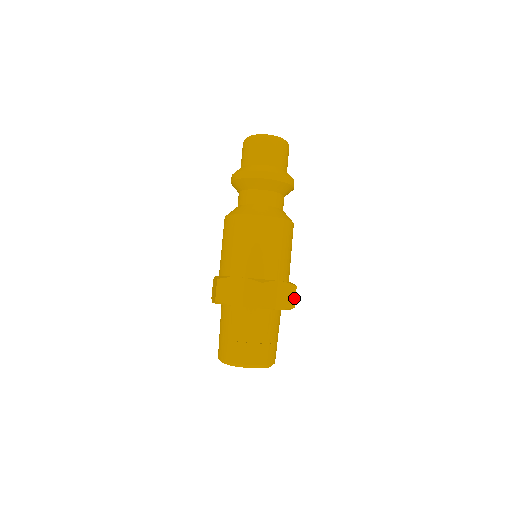
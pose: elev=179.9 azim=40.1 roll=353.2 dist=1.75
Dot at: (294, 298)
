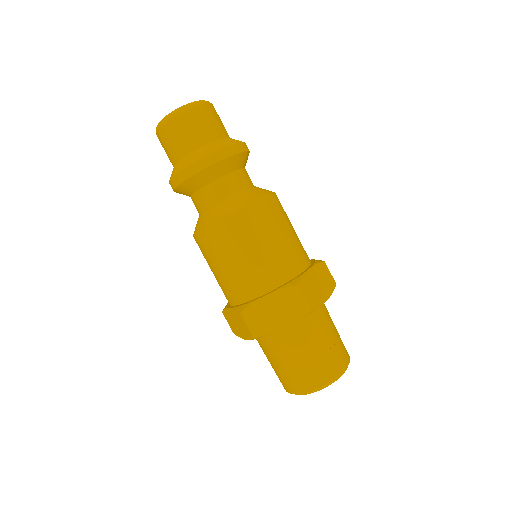
Dot at: (303, 301)
